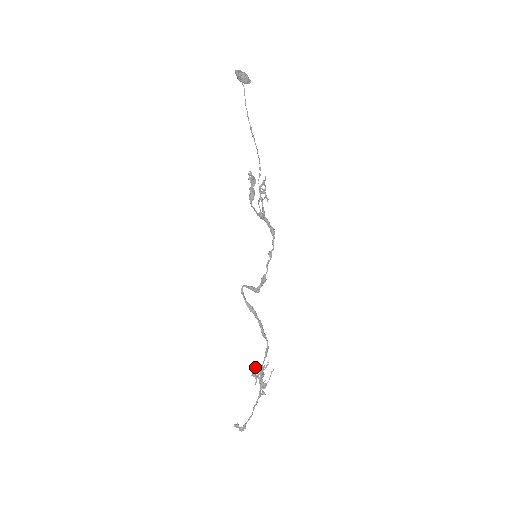
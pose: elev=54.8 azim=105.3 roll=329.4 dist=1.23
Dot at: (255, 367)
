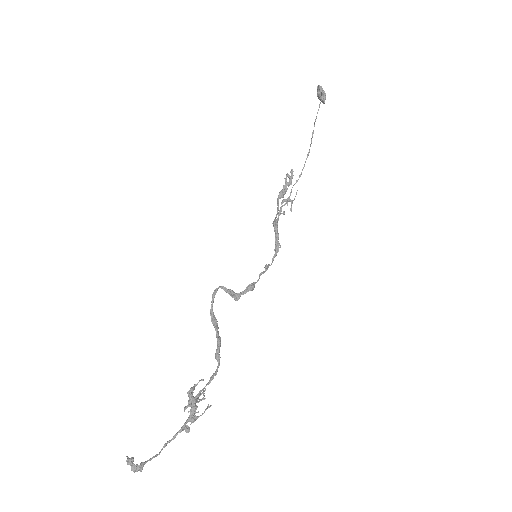
Dot at: (197, 383)
